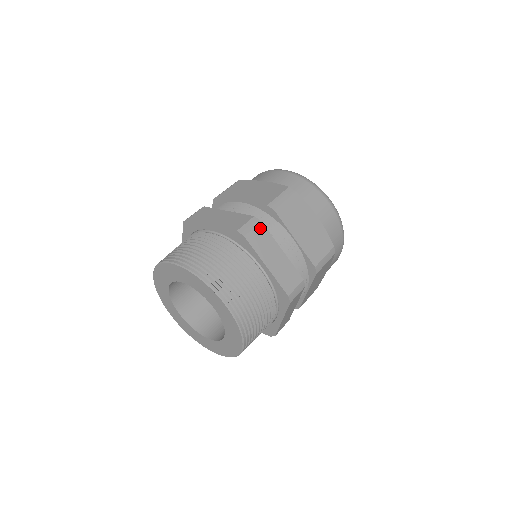
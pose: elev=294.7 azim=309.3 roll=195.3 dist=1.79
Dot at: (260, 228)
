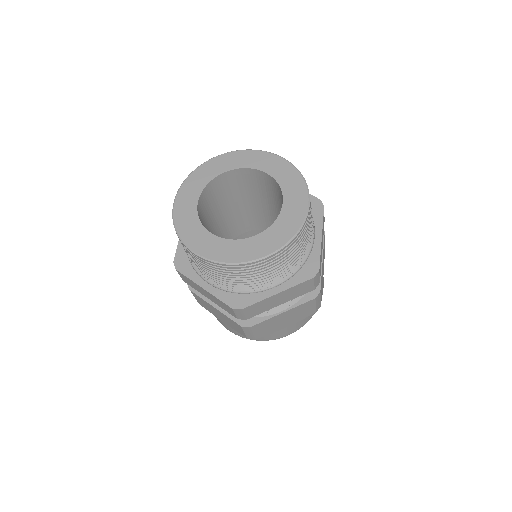
Dot at: occluded
